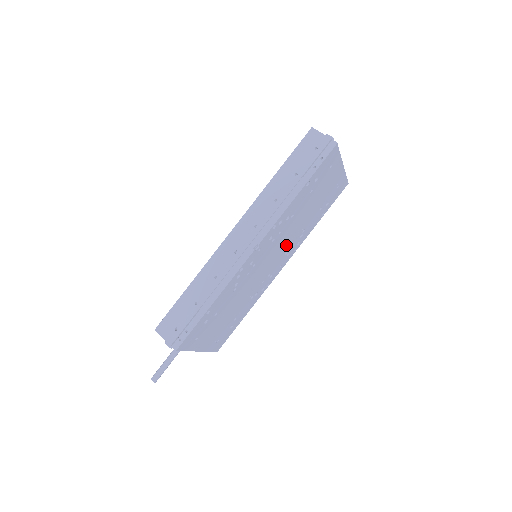
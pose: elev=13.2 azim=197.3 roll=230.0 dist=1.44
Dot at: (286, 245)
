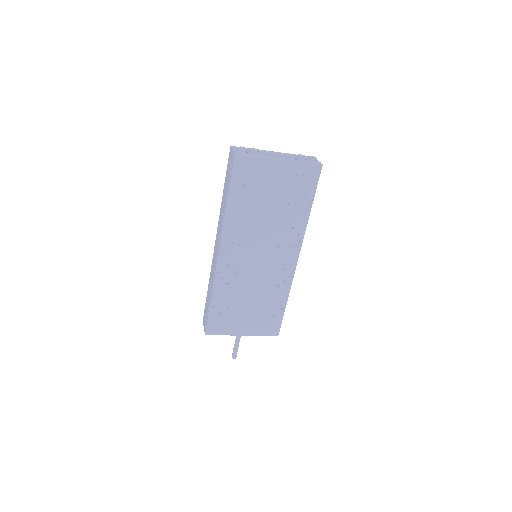
Dot at: (273, 242)
